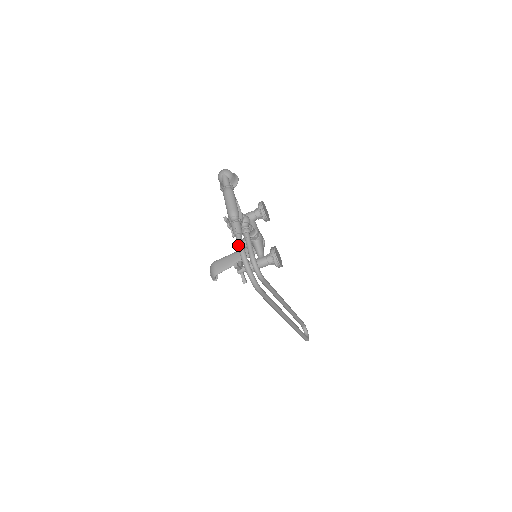
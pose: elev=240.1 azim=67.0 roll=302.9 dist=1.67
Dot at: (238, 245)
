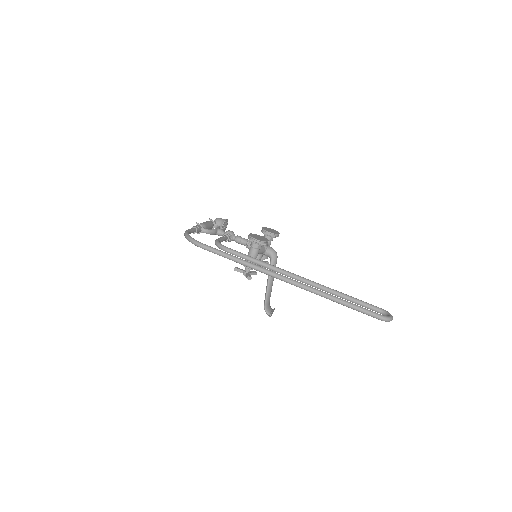
Dot at: occluded
